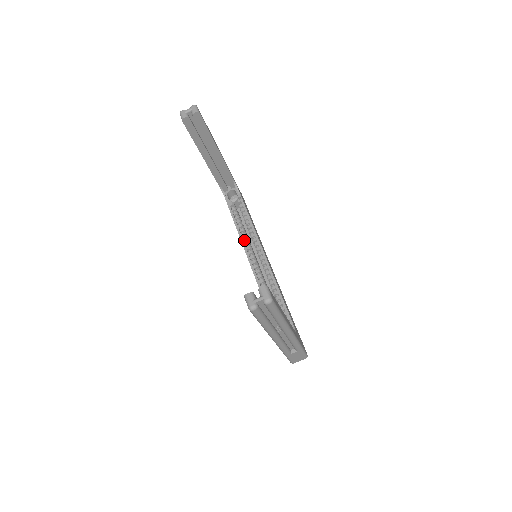
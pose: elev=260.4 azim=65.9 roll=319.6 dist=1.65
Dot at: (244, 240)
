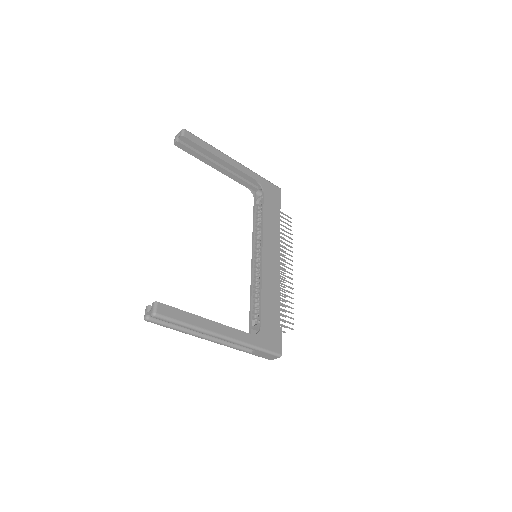
Dot at: (255, 239)
